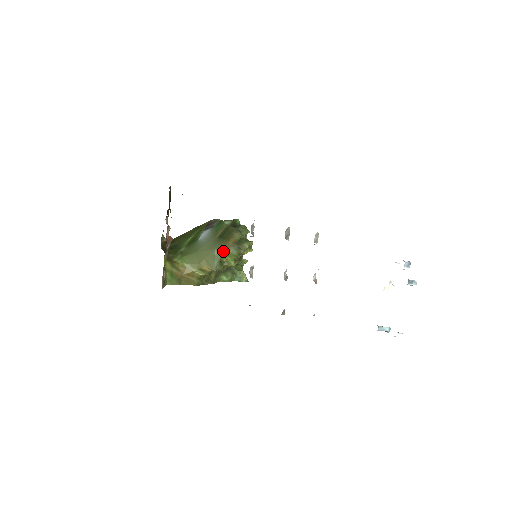
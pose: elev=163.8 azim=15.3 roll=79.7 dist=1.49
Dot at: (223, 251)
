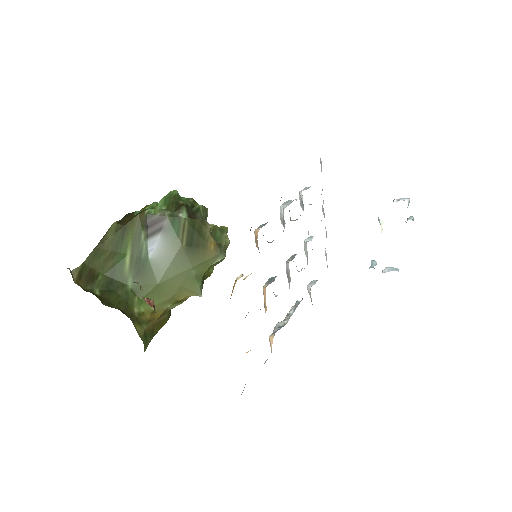
Dot at: (204, 265)
